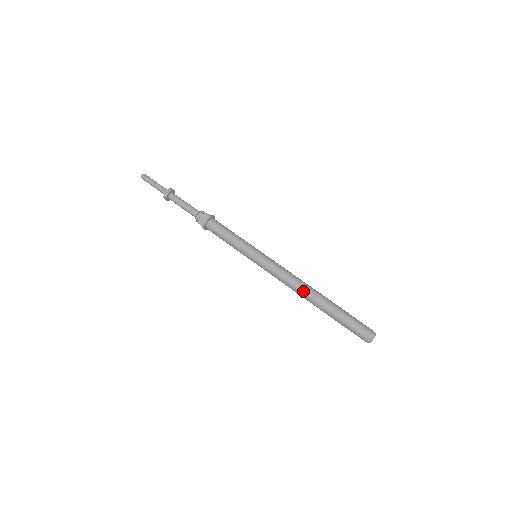
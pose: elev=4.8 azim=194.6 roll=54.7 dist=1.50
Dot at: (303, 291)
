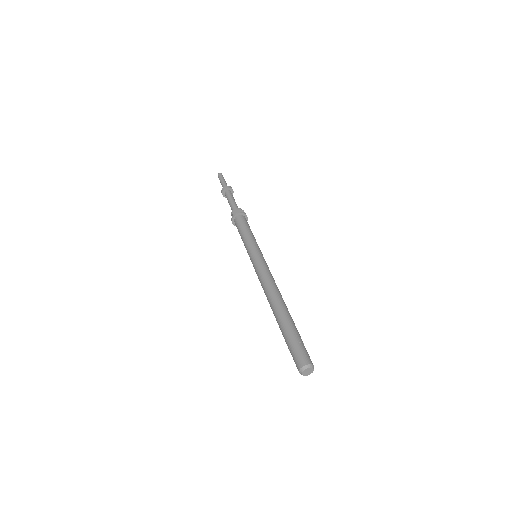
Dot at: (268, 301)
